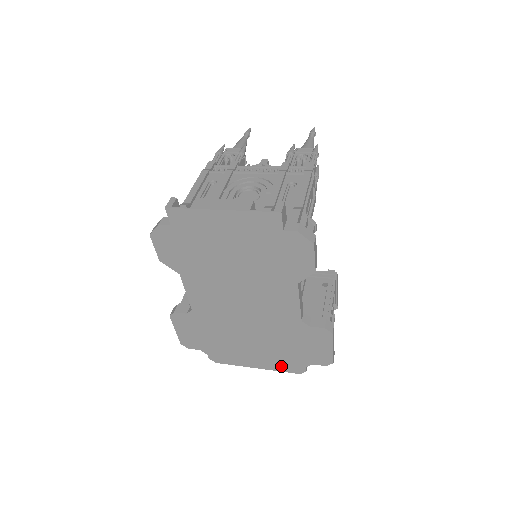
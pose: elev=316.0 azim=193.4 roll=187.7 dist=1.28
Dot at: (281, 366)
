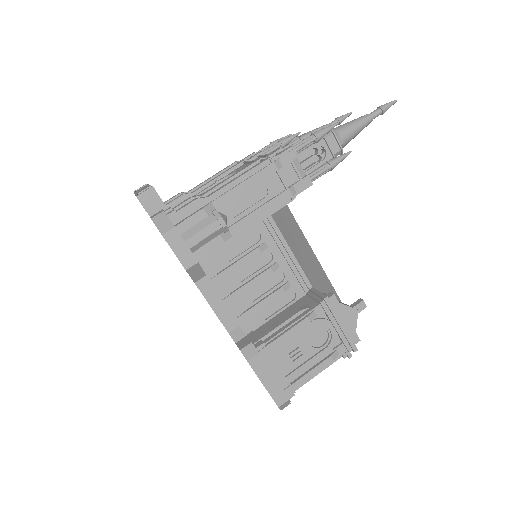
Dot at: occluded
